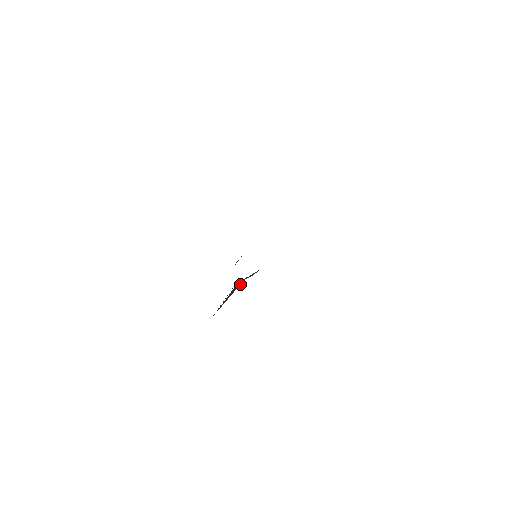
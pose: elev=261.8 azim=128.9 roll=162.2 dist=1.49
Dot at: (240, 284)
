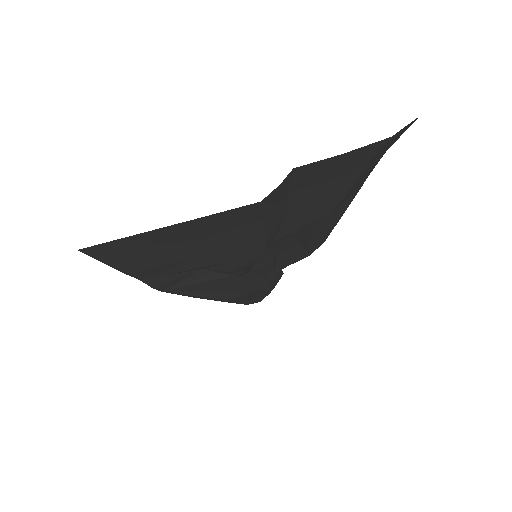
Dot at: (218, 278)
